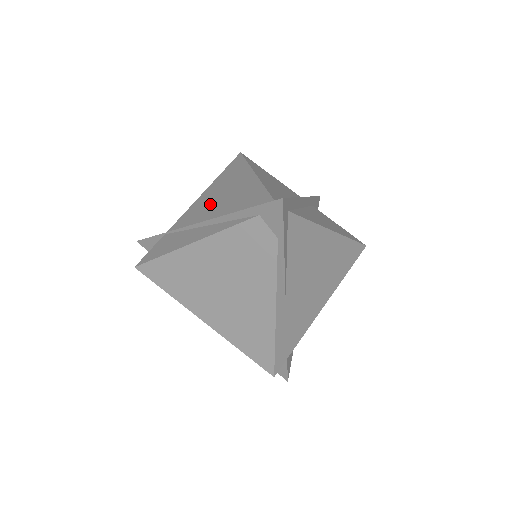
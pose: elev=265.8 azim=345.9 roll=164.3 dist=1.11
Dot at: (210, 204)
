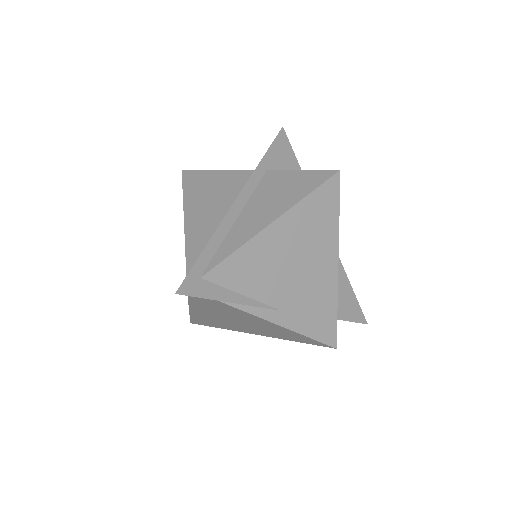
Dot at: occluded
